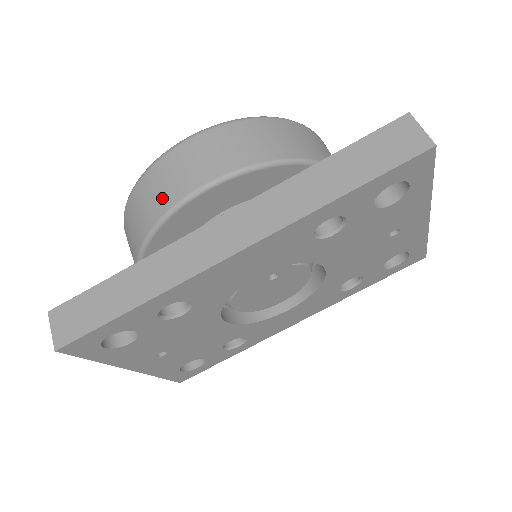
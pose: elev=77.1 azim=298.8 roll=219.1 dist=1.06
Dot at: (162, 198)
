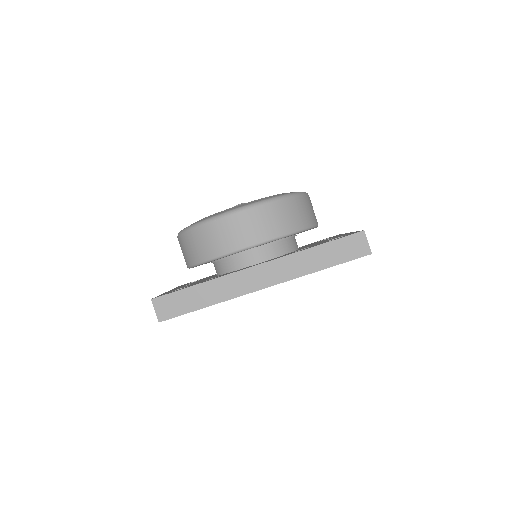
Dot at: (223, 244)
